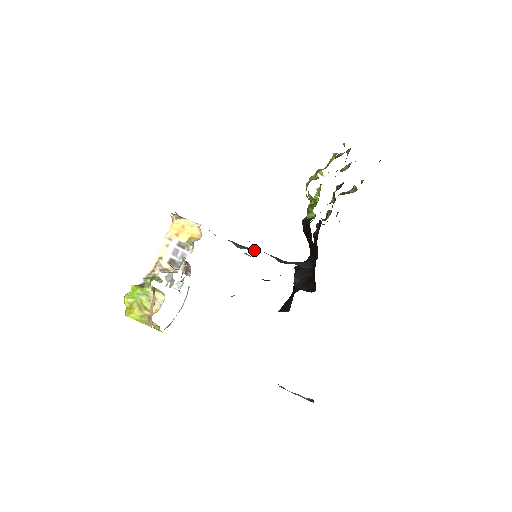
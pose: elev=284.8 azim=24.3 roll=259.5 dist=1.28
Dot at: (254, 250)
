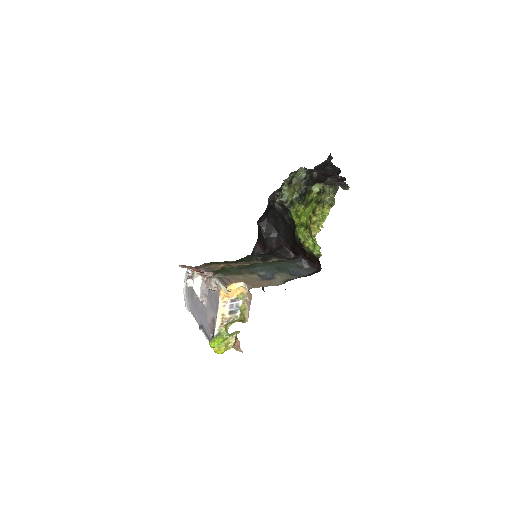
Dot at: (268, 267)
